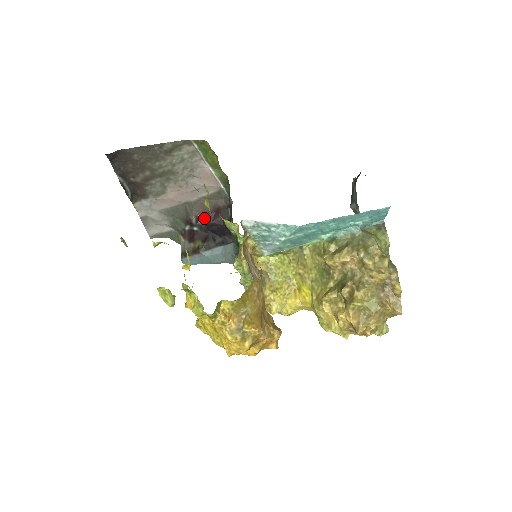
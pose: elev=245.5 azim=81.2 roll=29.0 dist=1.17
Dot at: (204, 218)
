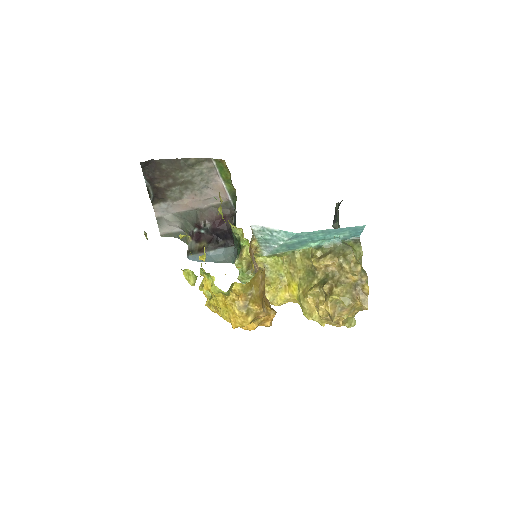
Dot at: (211, 223)
